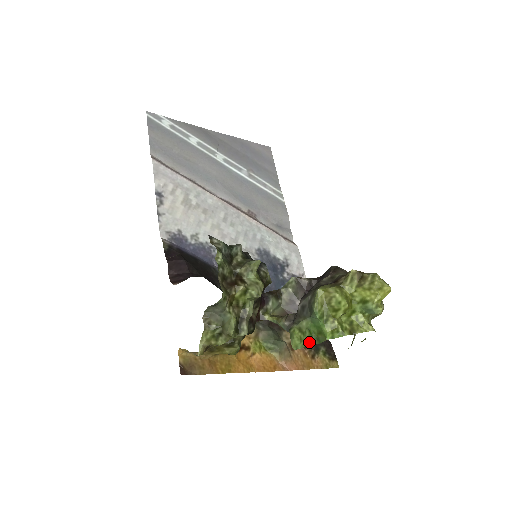
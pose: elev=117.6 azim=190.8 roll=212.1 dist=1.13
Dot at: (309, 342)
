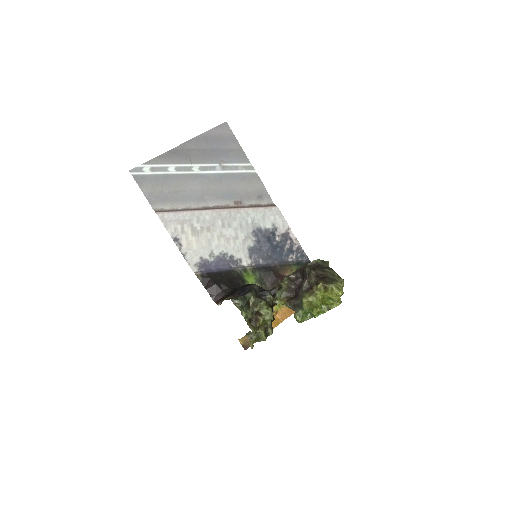
Dot at: (307, 318)
